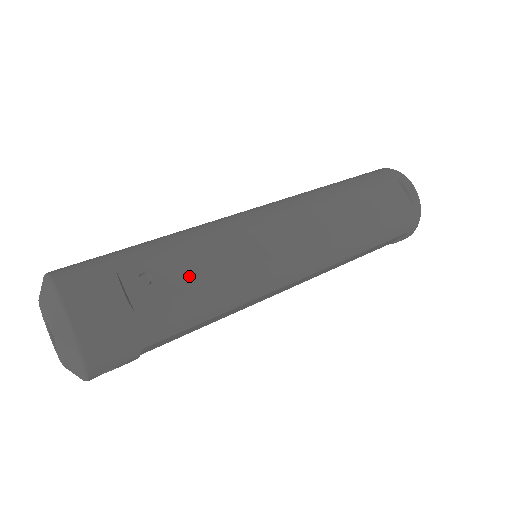
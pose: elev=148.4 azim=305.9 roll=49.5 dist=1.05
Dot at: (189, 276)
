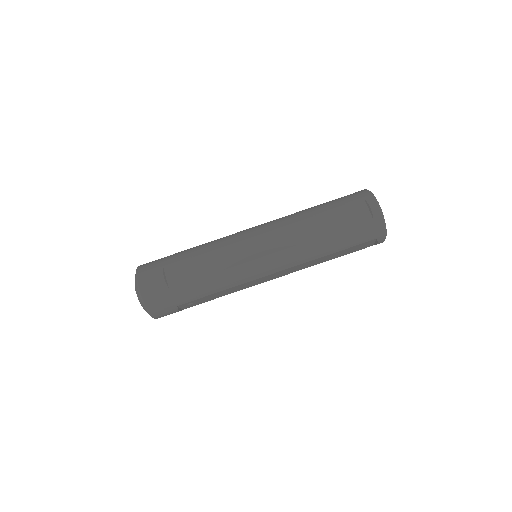
Dot at: (211, 298)
